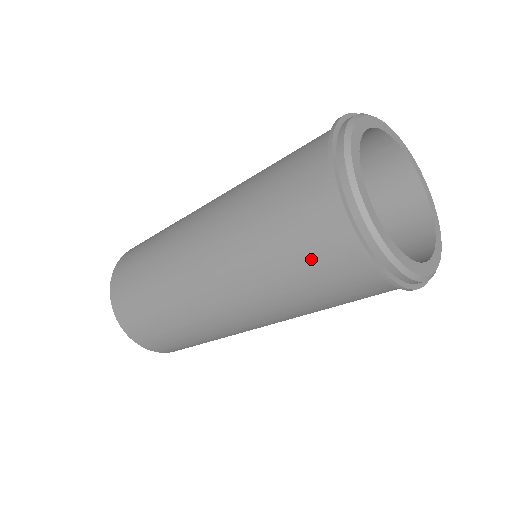
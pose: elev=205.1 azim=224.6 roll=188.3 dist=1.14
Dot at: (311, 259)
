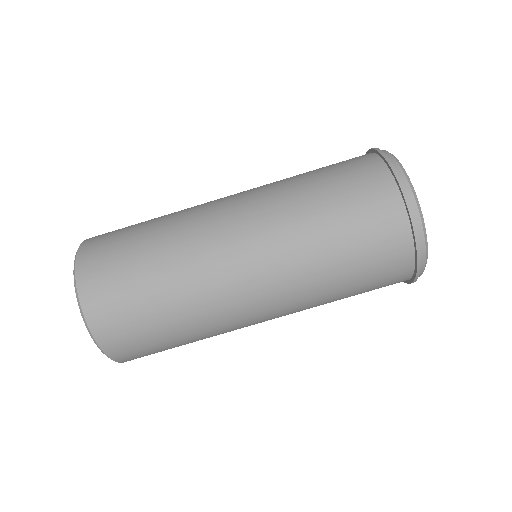
Dot at: occluded
